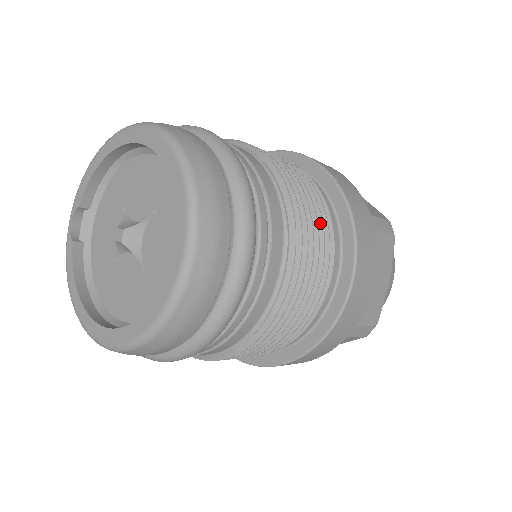
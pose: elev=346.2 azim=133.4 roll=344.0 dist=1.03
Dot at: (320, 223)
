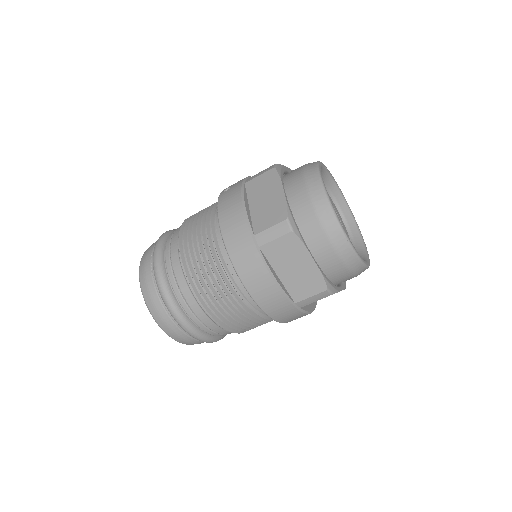
Dot at: (213, 272)
